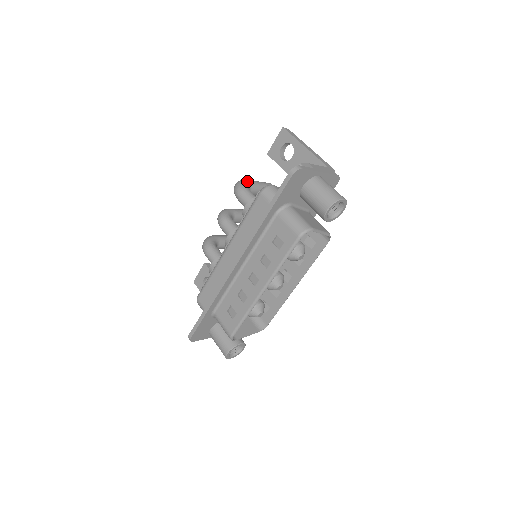
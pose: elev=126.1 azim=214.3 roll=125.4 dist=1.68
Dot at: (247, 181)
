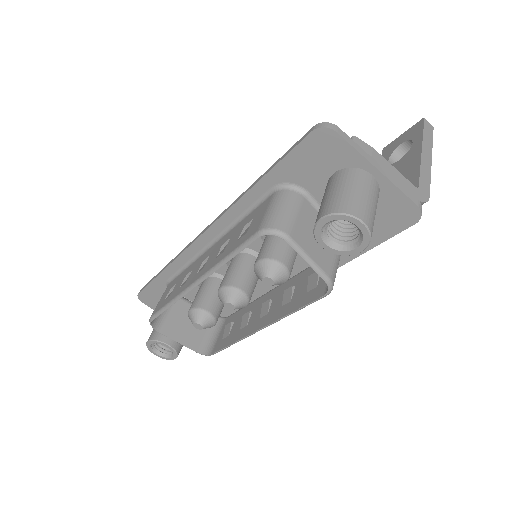
Dot at: occluded
